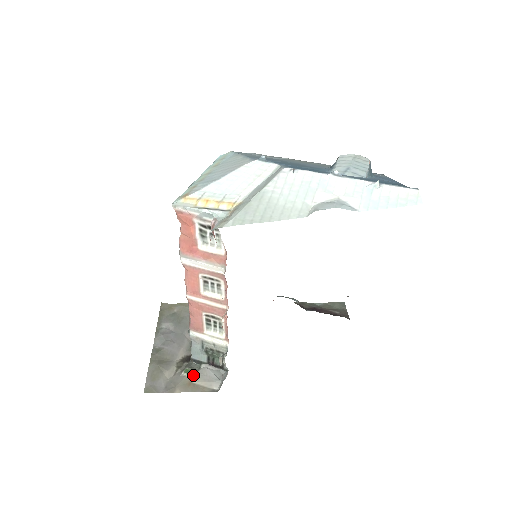
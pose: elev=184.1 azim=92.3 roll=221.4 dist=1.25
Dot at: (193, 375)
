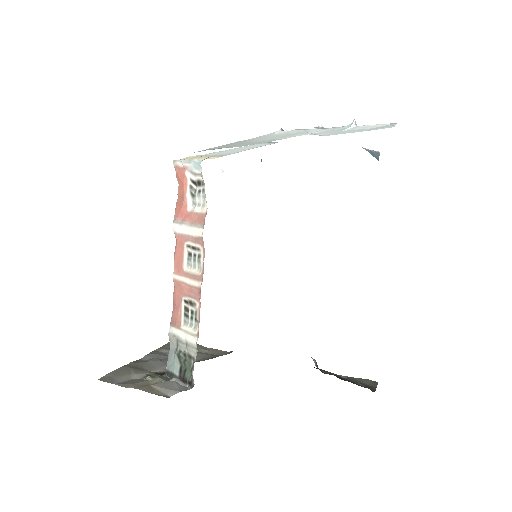
Dot at: (156, 381)
